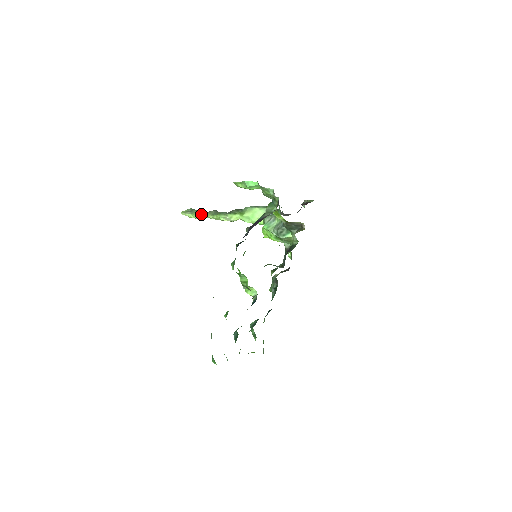
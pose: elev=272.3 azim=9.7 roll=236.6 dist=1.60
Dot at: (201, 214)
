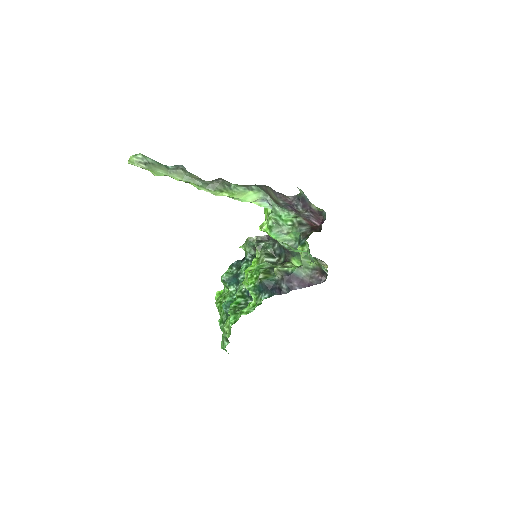
Dot at: (165, 174)
